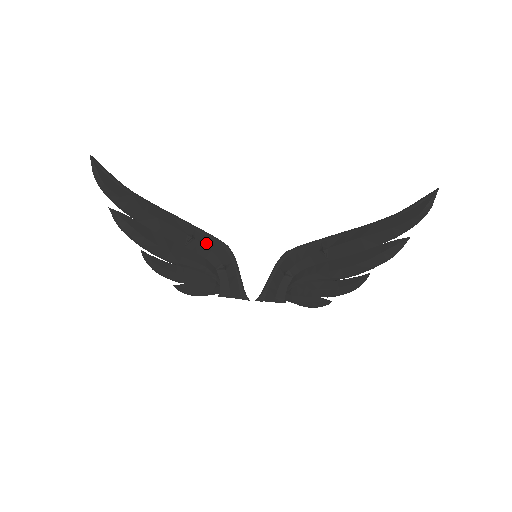
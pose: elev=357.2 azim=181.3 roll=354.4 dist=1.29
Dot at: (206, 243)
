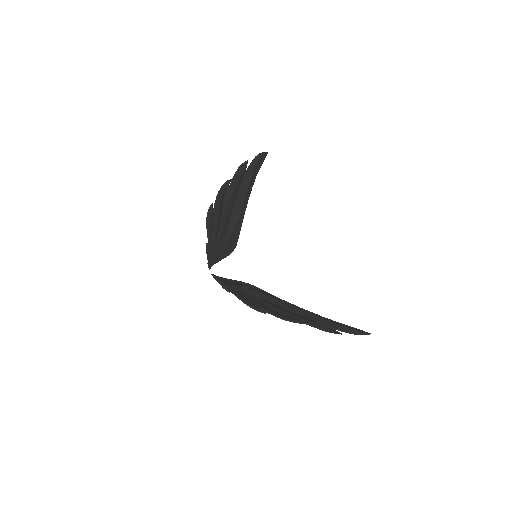
Dot at: (236, 229)
